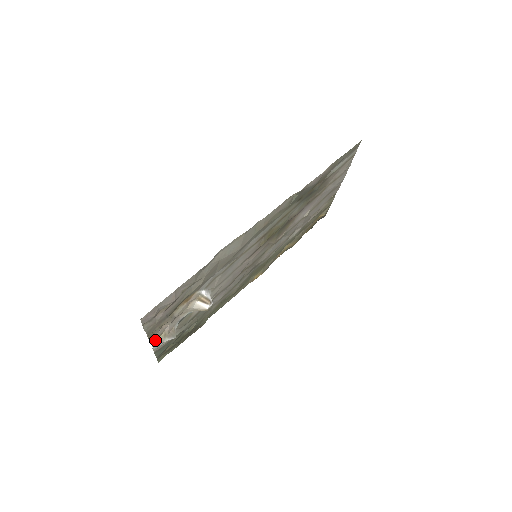
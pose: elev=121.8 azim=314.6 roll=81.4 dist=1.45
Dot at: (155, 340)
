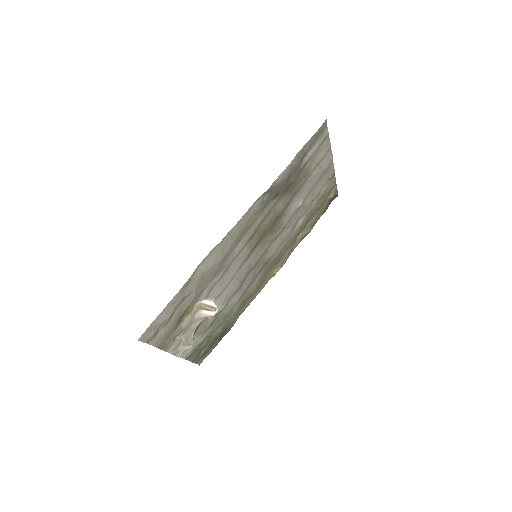
Dot at: (175, 350)
